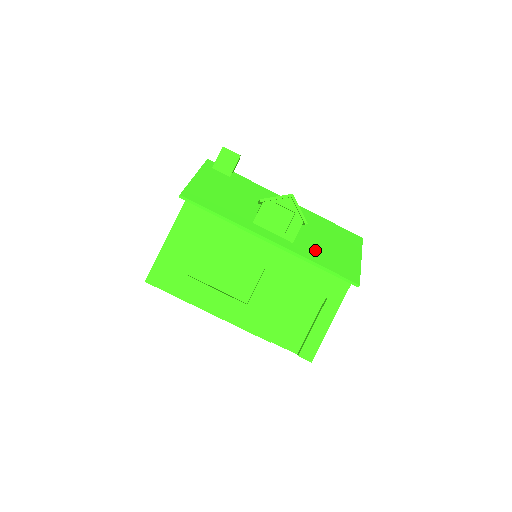
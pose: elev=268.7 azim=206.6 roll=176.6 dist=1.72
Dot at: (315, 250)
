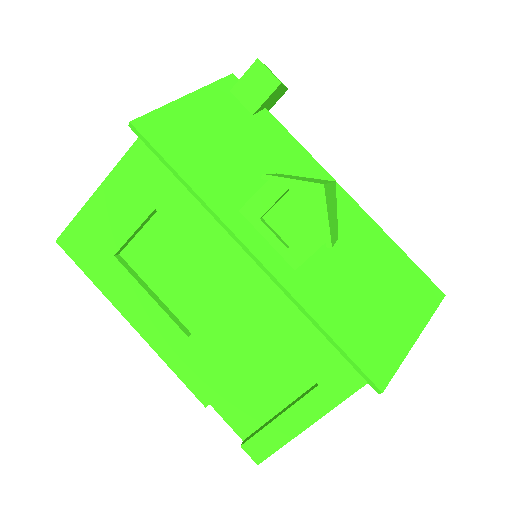
Dot at: (332, 295)
